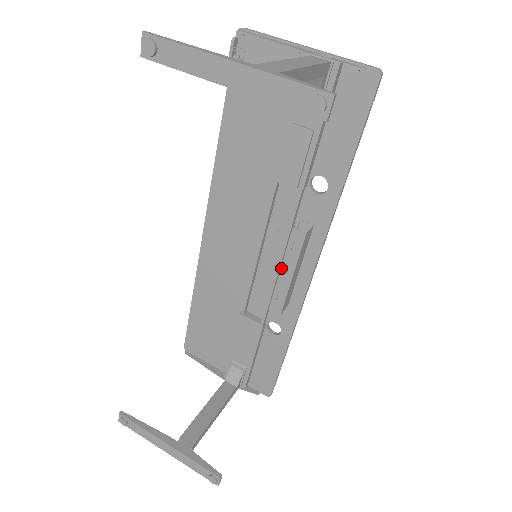
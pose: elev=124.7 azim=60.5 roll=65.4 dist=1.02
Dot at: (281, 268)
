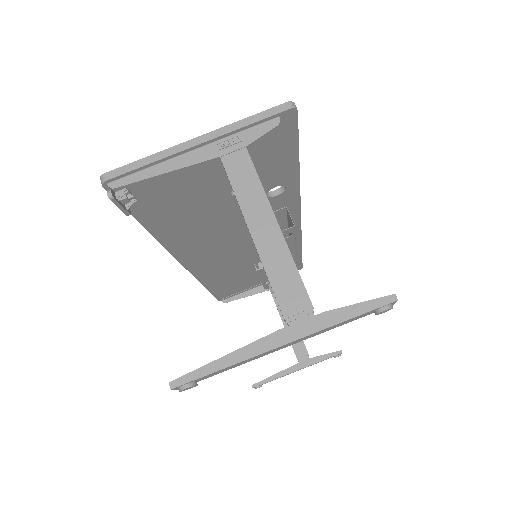
Dot at: occluded
